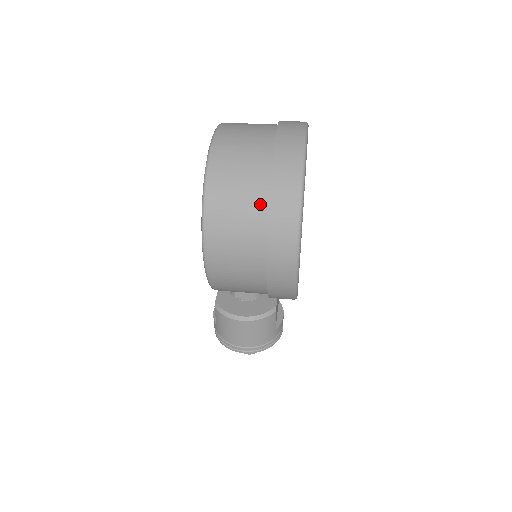
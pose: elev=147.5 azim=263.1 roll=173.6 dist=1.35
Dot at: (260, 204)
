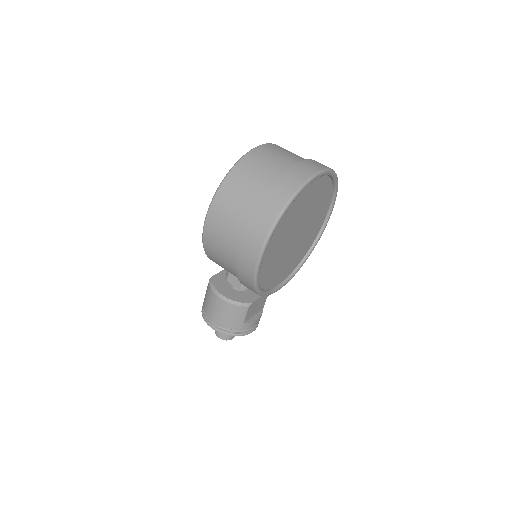
Dot at: (256, 200)
